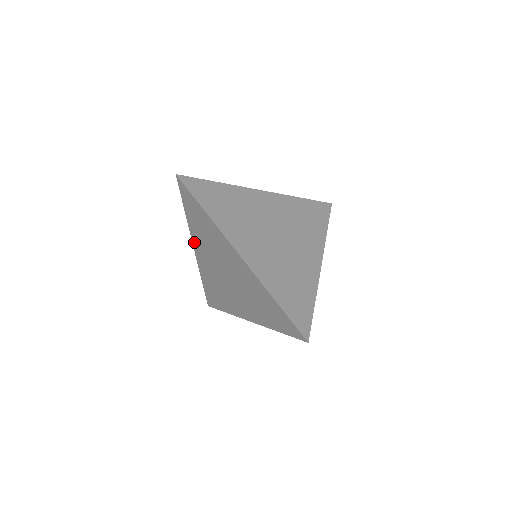
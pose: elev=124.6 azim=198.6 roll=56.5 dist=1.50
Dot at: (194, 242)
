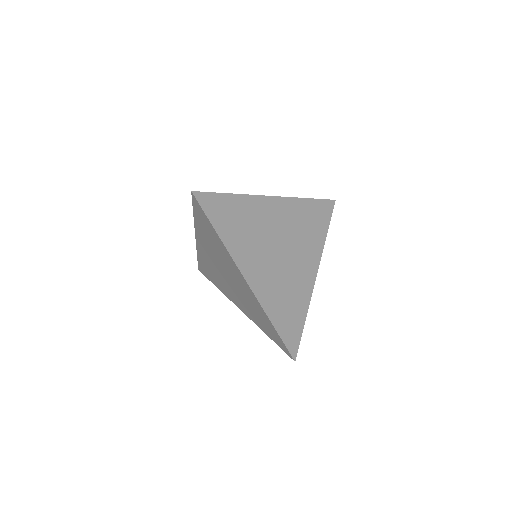
Dot at: (197, 235)
